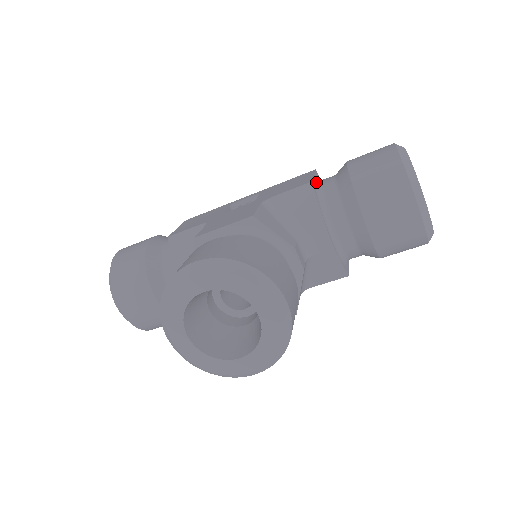
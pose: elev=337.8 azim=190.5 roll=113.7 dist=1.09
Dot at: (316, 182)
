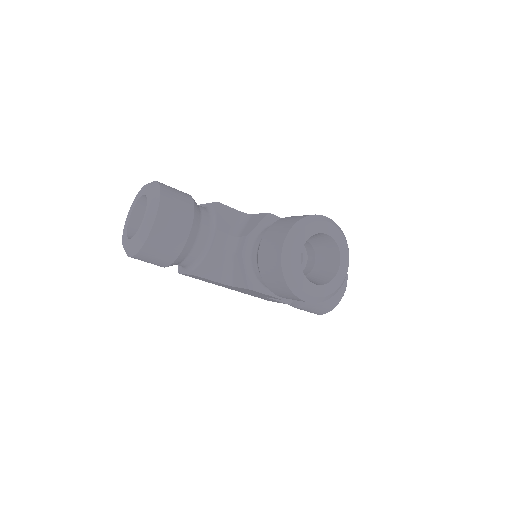
Dot at: occluded
